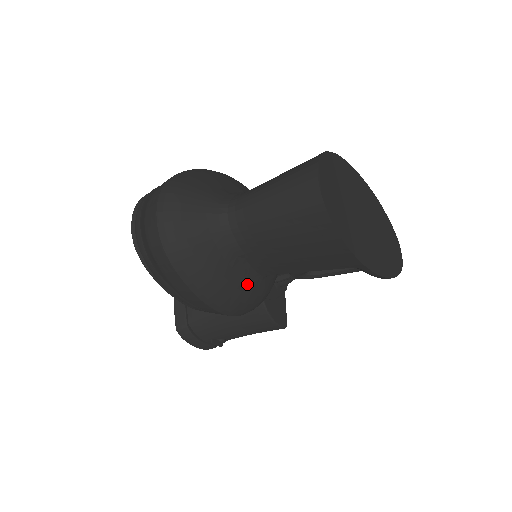
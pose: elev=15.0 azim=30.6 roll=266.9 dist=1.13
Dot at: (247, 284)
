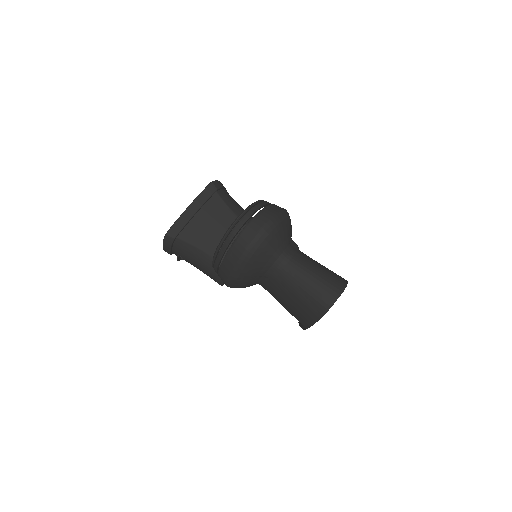
Dot at: (251, 284)
